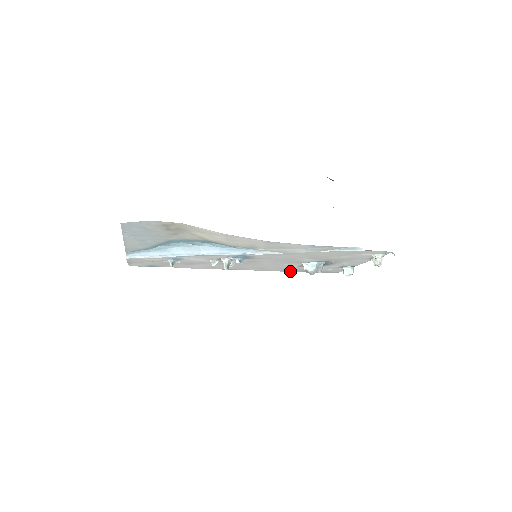
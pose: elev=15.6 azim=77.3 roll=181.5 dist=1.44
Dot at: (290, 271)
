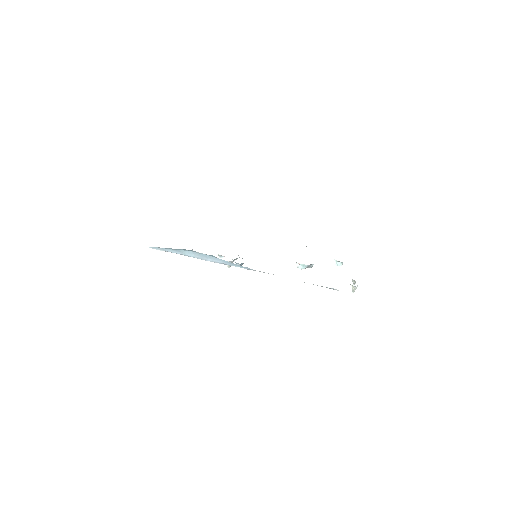
Dot at: occluded
